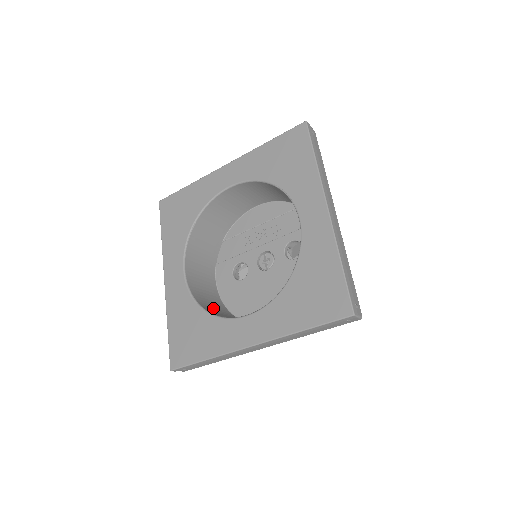
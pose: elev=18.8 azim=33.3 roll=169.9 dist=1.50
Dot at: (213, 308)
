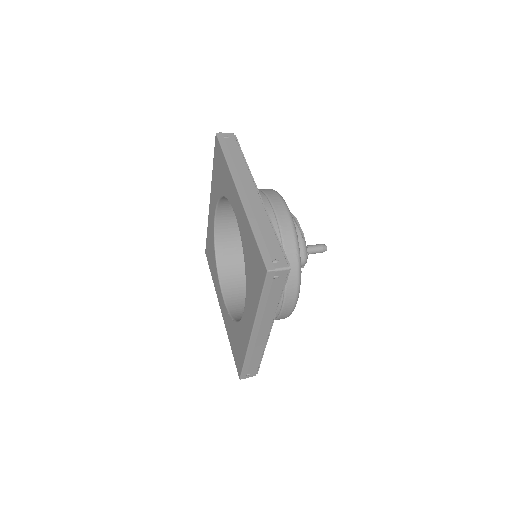
Dot at: occluded
